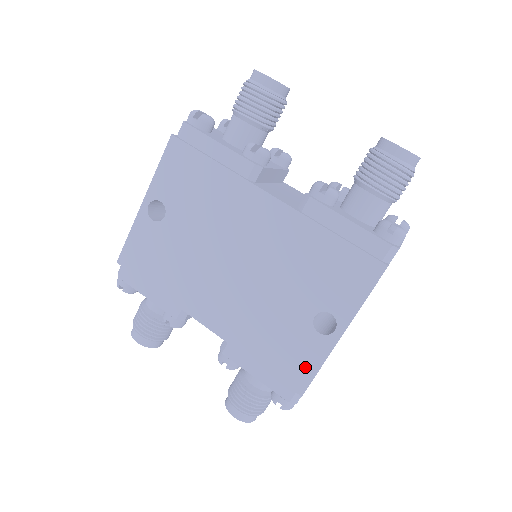
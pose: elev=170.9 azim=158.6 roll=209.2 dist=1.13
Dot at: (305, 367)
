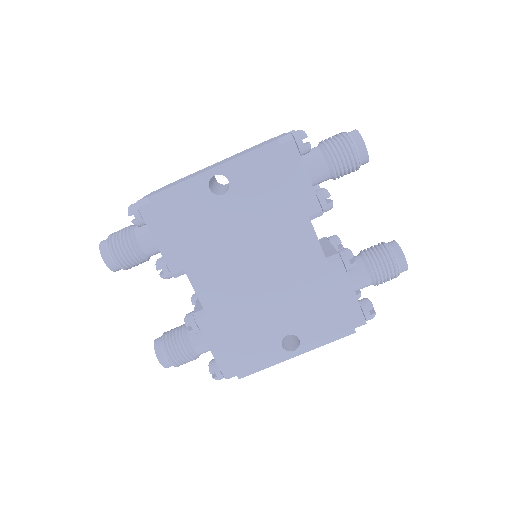
Dot at: (256, 362)
